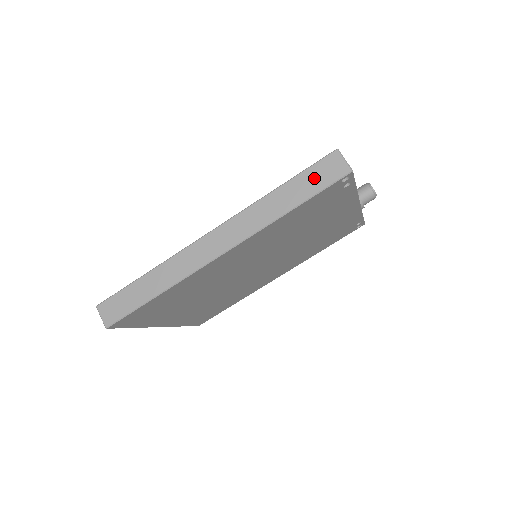
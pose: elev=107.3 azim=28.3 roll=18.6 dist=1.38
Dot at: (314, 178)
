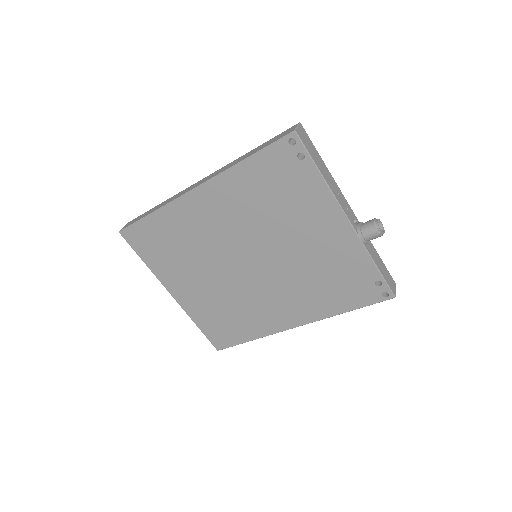
Dot at: (273, 140)
